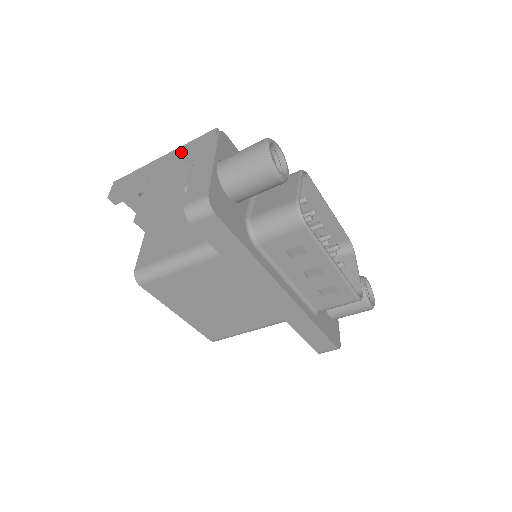
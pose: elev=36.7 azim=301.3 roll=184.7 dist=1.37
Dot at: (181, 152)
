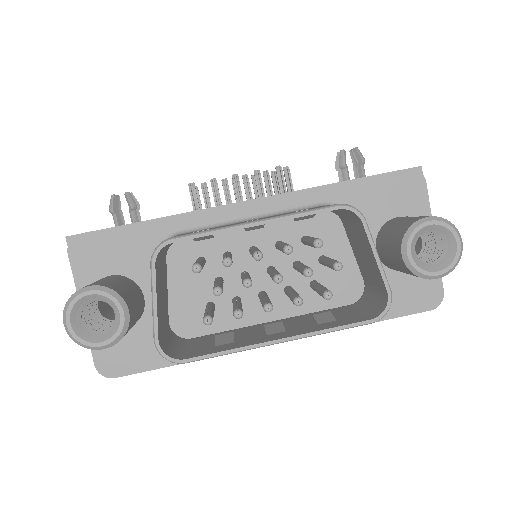
Dot at: occluded
